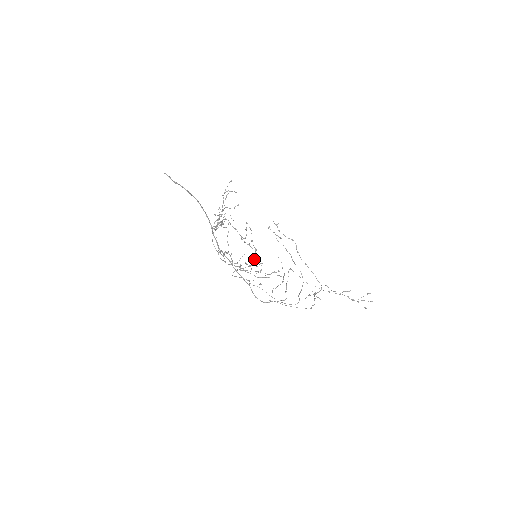
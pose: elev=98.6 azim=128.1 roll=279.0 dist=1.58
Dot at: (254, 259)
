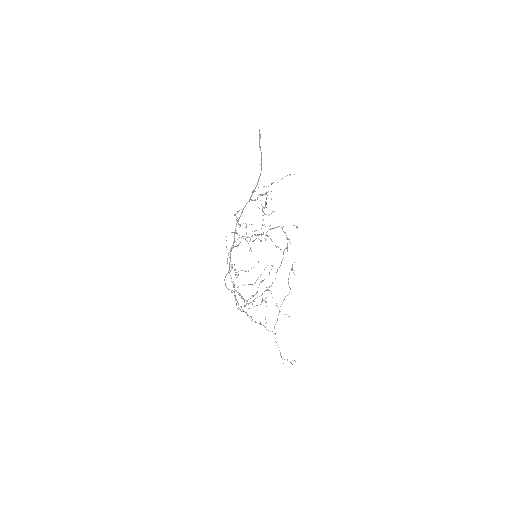
Dot at: (248, 299)
